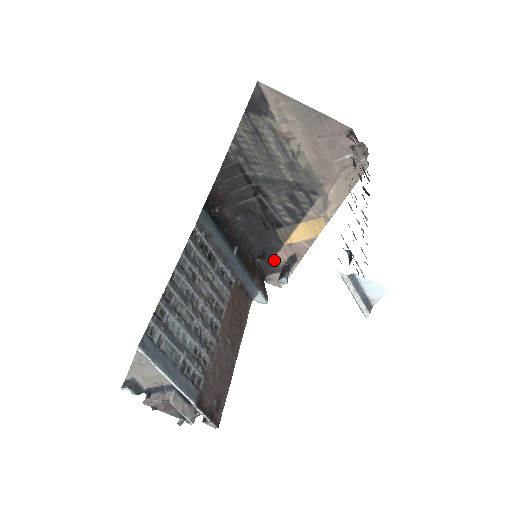
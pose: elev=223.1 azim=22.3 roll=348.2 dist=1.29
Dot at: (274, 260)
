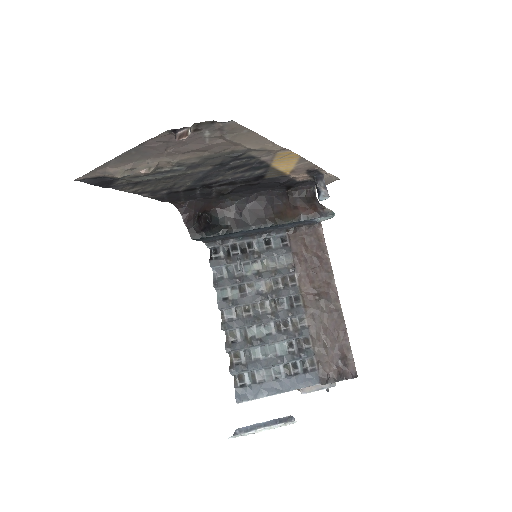
Dot at: (301, 182)
